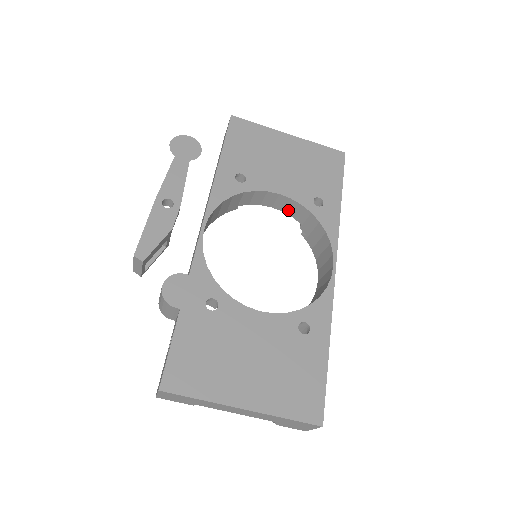
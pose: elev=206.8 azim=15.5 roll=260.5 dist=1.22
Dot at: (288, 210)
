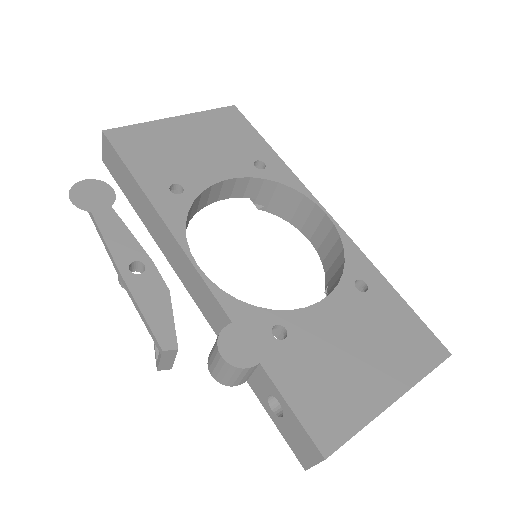
Dot at: (235, 193)
